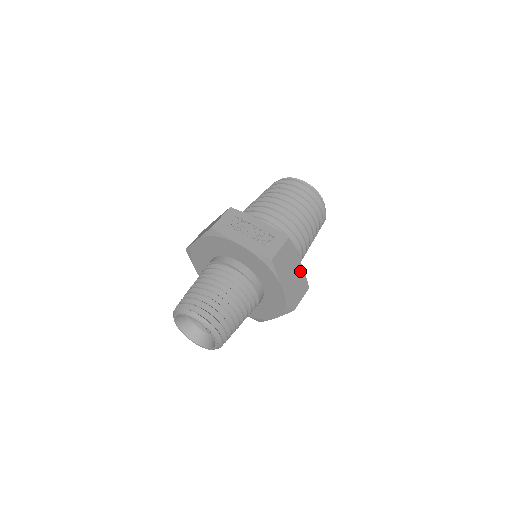
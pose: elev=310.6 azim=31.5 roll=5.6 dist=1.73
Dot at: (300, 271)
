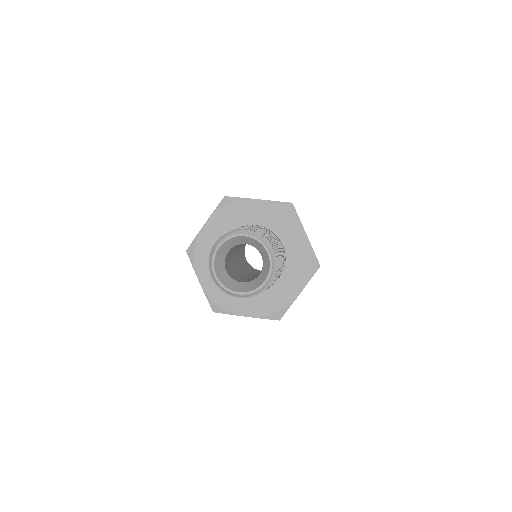
Dot at: occluded
